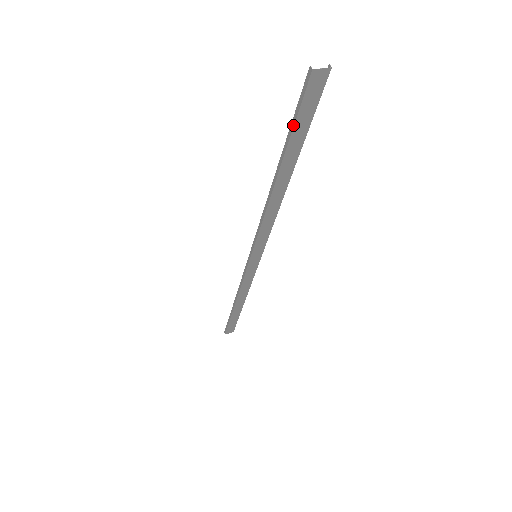
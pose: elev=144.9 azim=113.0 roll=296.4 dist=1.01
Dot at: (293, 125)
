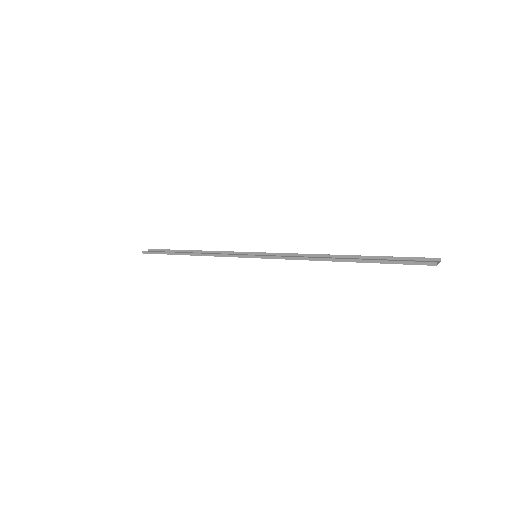
Dot at: (391, 263)
